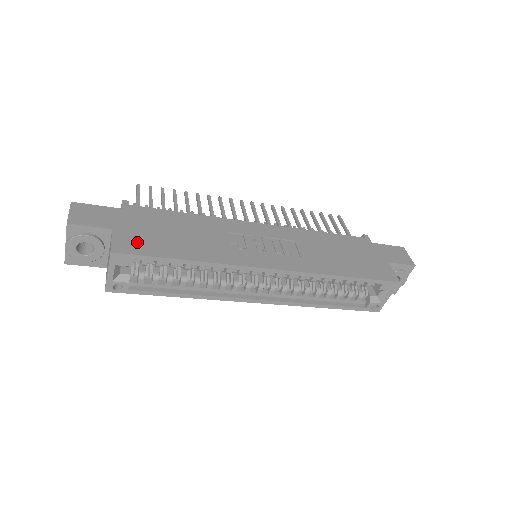
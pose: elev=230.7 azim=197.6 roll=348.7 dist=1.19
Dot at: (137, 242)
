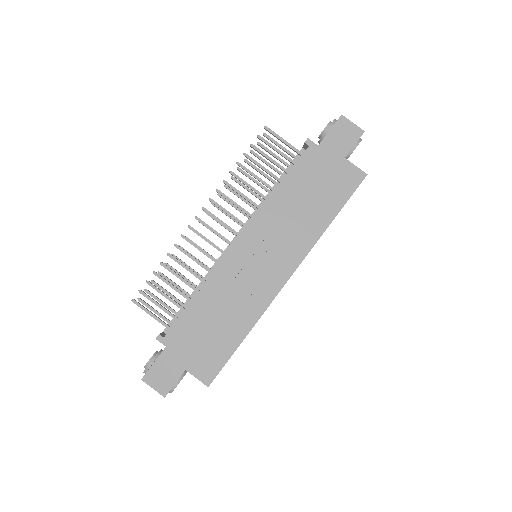
Dot at: (208, 362)
